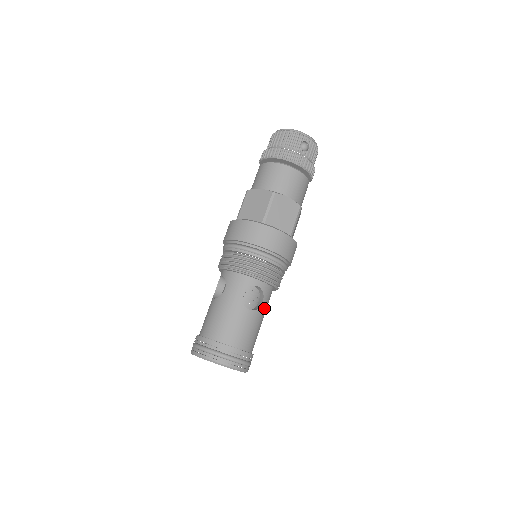
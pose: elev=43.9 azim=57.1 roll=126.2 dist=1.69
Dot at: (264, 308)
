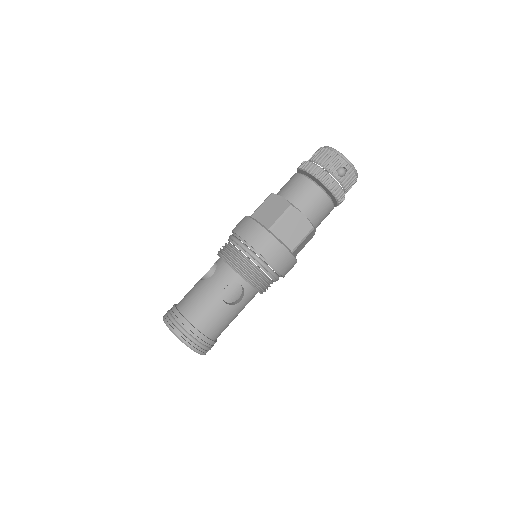
Dot at: (241, 306)
